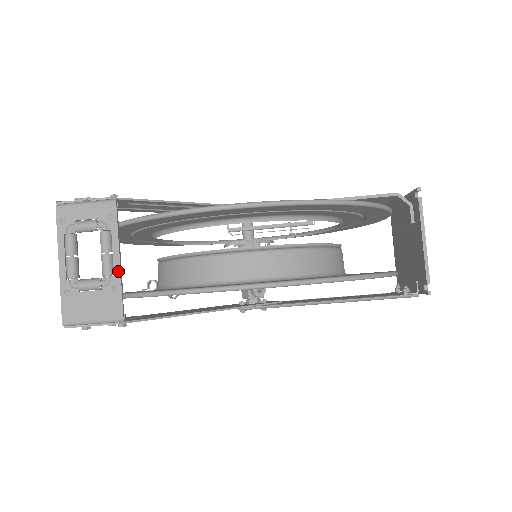
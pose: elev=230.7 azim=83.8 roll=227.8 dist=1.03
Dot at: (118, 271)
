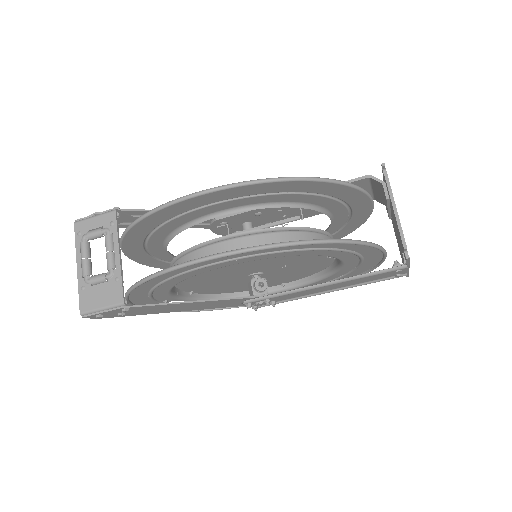
Dot at: (119, 265)
